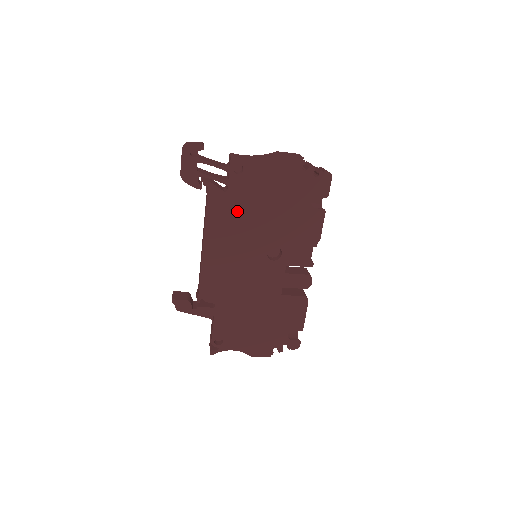
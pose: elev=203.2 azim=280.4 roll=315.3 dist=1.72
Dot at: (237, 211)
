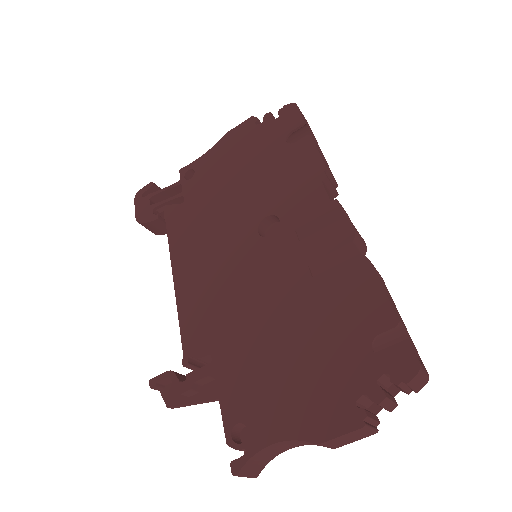
Dot at: (201, 212)
